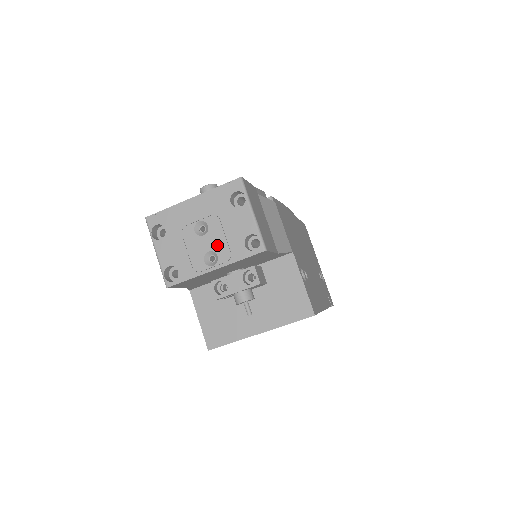
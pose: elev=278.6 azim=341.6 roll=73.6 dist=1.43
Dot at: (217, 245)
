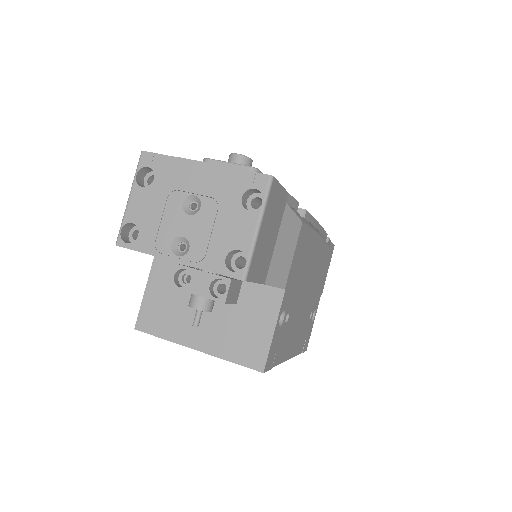
Dot at: (196, 236)
